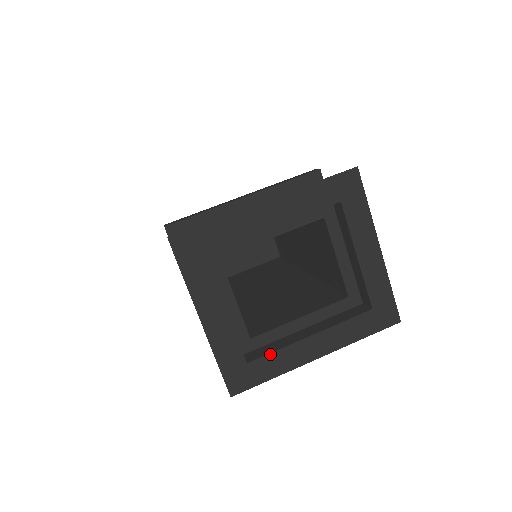
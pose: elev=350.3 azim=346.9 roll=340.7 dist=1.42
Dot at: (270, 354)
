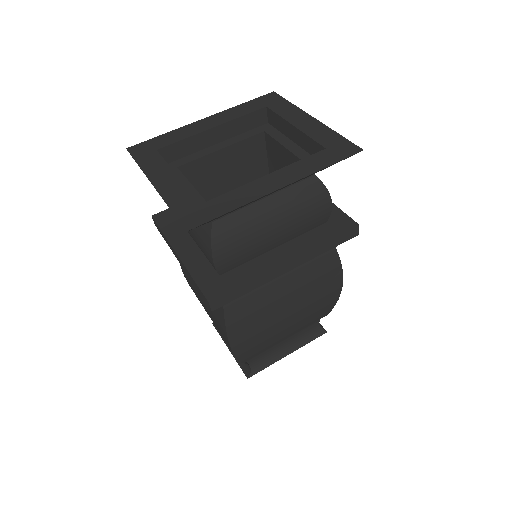
Dot at: (225, 194)
